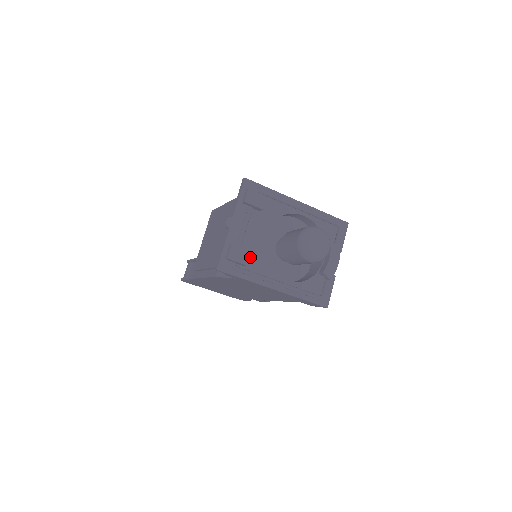
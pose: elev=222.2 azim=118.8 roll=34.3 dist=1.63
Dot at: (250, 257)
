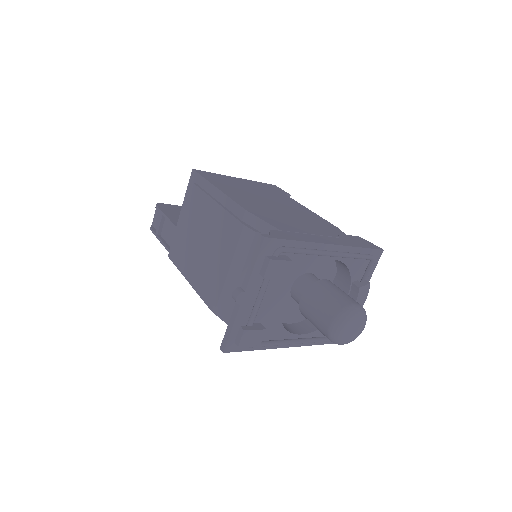
Dot at: occluded
